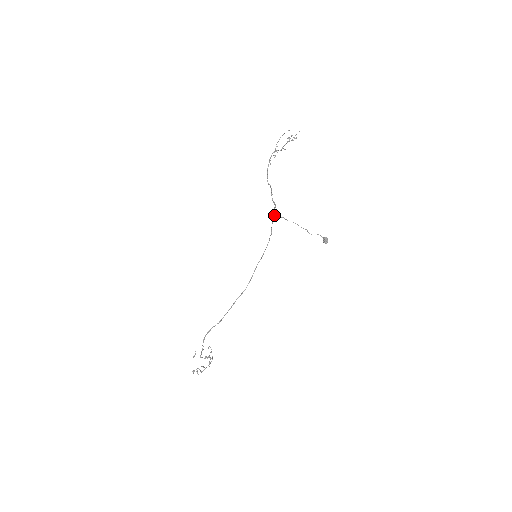
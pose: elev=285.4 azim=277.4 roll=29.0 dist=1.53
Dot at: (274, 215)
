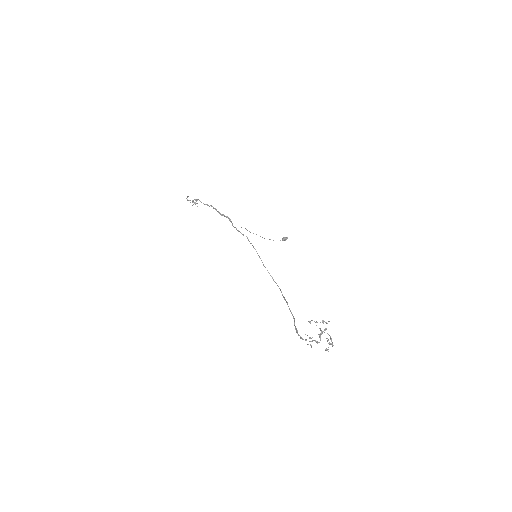
Dot at: (235, 227)
